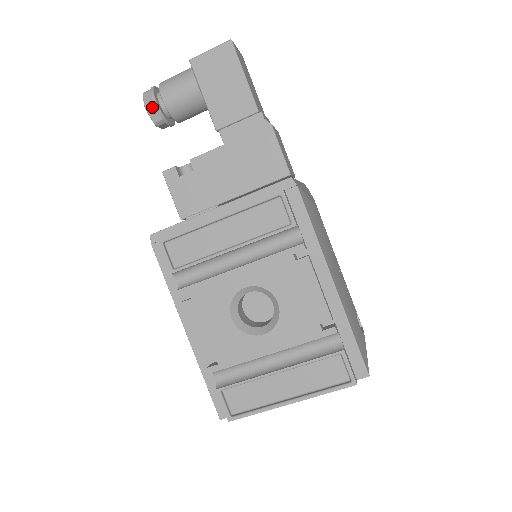
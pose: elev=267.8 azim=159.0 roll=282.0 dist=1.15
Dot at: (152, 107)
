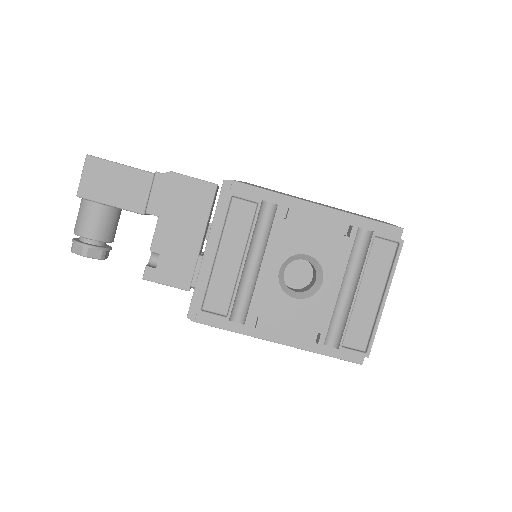
Dot at: (88, 251)
